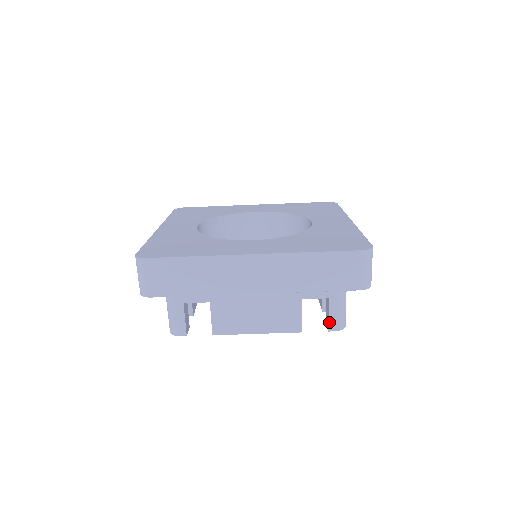
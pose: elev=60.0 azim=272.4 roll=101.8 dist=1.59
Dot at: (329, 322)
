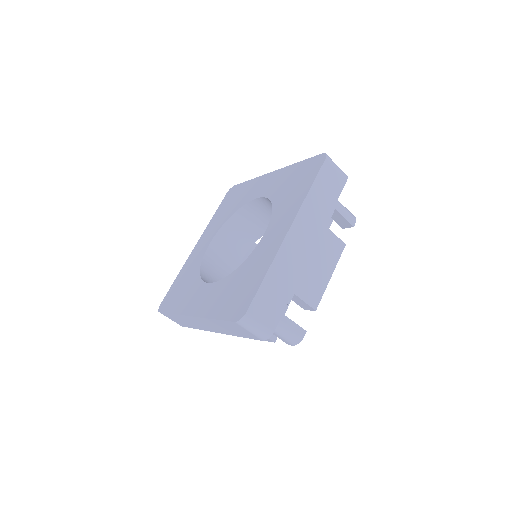
Dot at: (283, 341)
